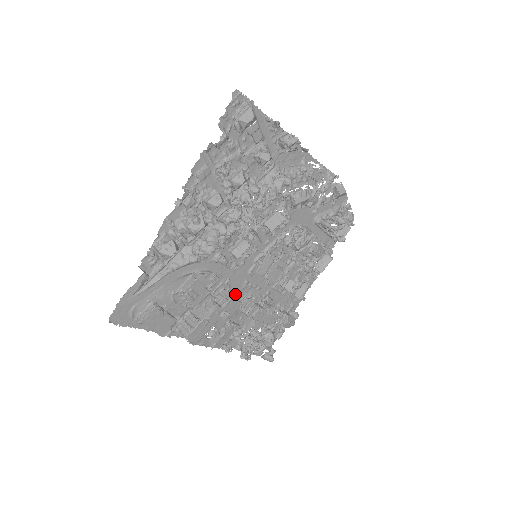
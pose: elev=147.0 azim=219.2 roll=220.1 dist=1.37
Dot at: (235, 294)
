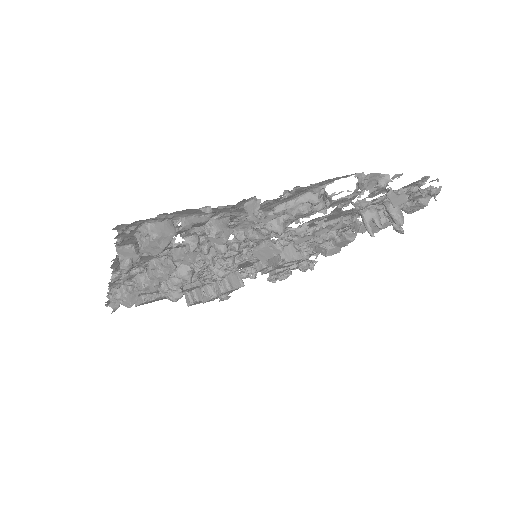
Dot at: (242, 265)
